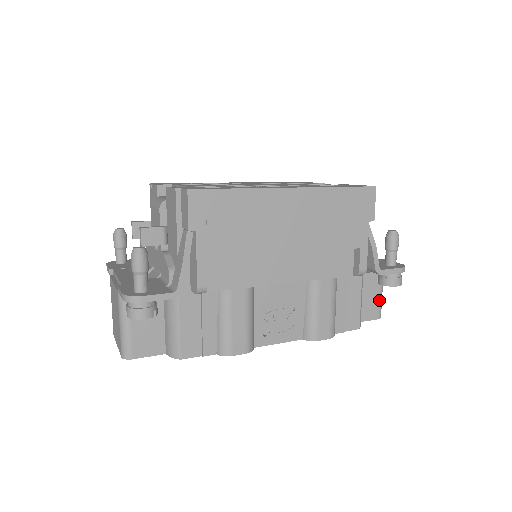
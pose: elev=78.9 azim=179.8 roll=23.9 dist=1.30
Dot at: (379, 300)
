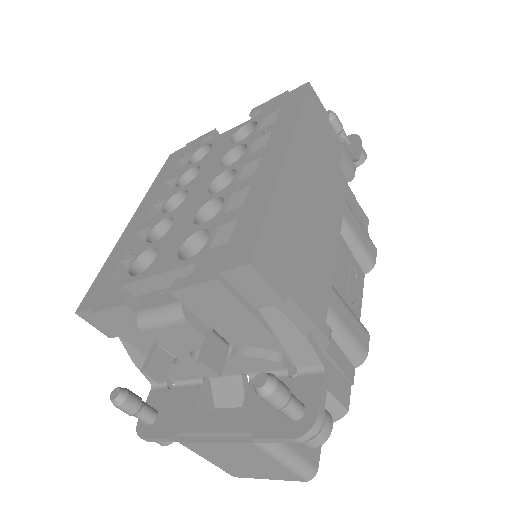
Dot at: occluded
